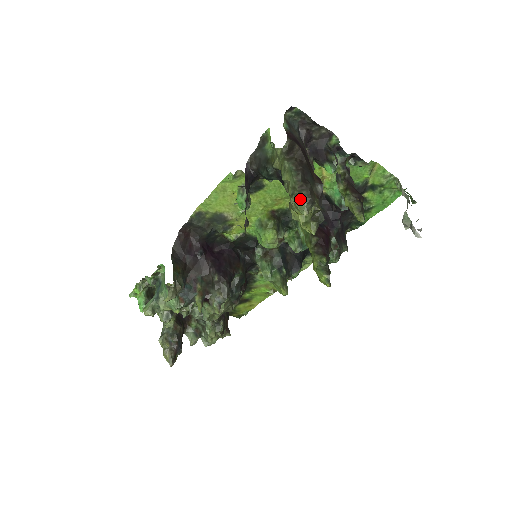
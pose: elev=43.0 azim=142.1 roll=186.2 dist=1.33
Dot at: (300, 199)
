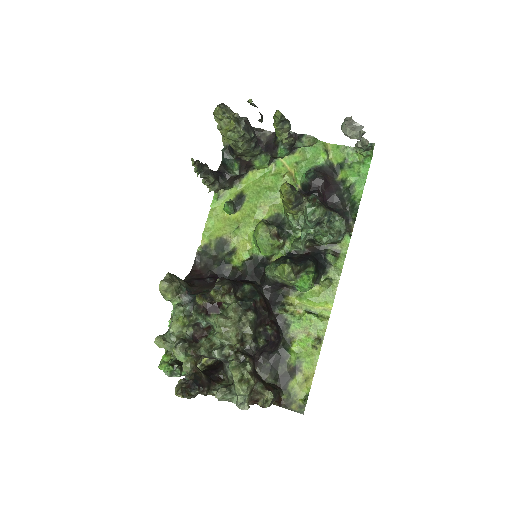
Dot at: occluded
